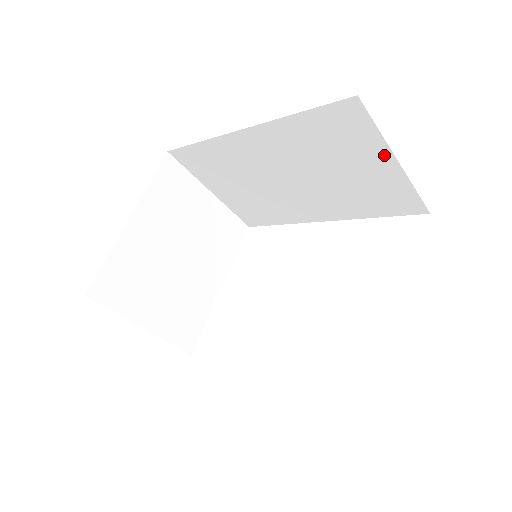
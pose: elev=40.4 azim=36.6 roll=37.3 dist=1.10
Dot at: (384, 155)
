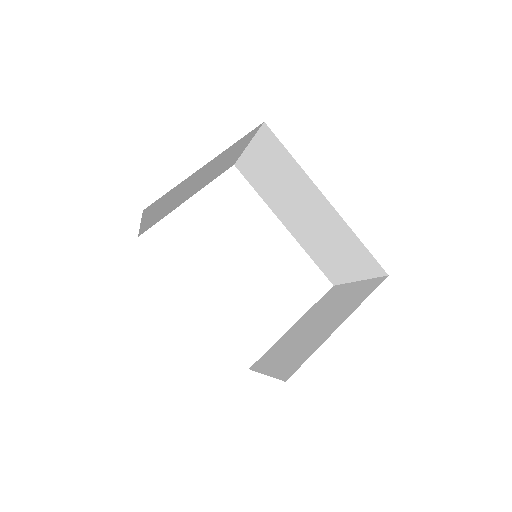
Dot at: (358, 276)
